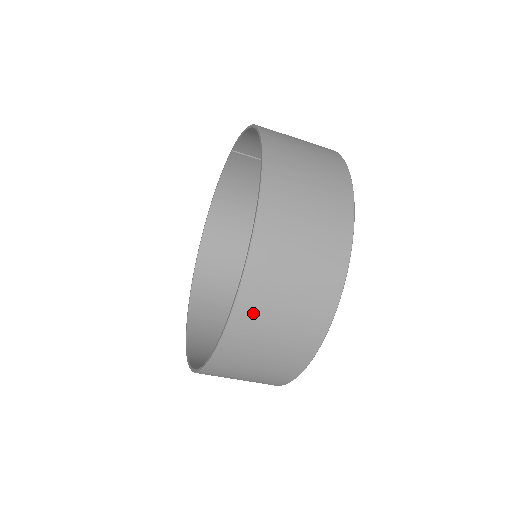
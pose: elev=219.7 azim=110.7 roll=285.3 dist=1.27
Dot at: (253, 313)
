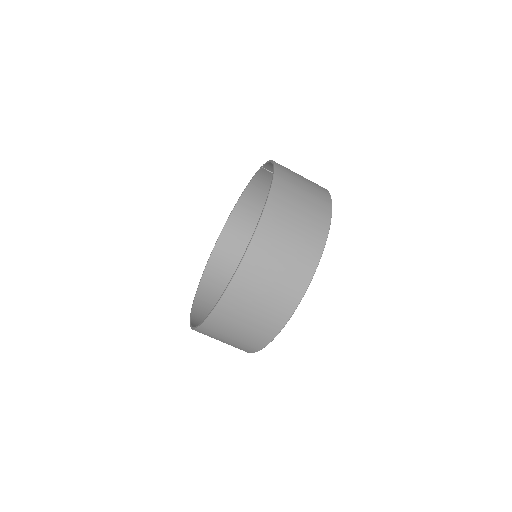
Dot at: (231, 309)
